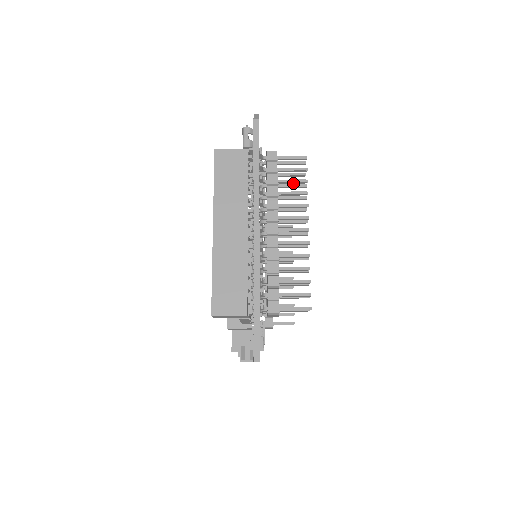
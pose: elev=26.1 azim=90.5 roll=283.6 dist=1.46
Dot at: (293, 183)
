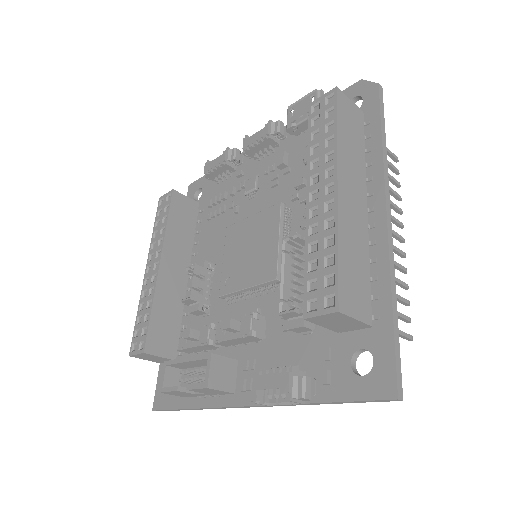
Dot at: (389, 180)
